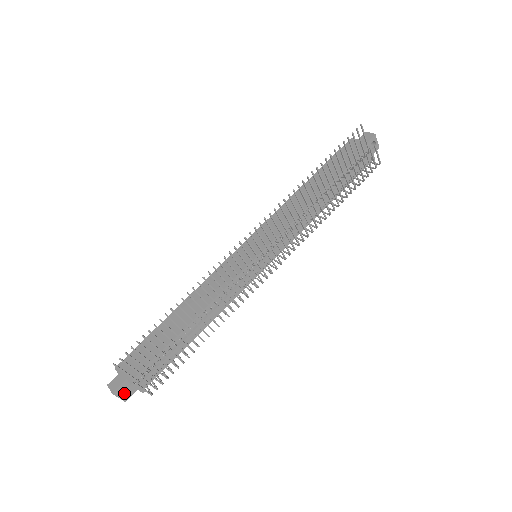
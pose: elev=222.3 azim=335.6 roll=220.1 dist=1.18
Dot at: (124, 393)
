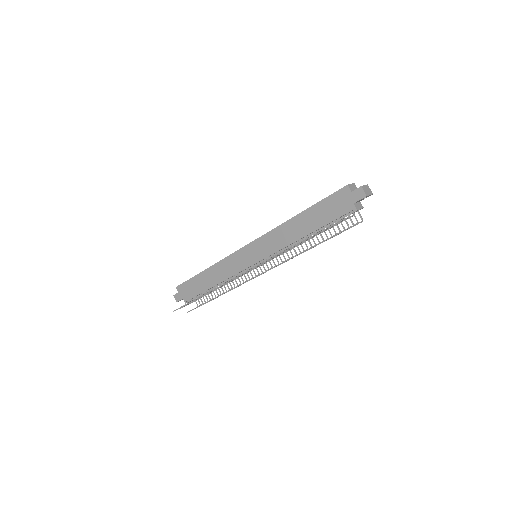
Dot at: occluded
